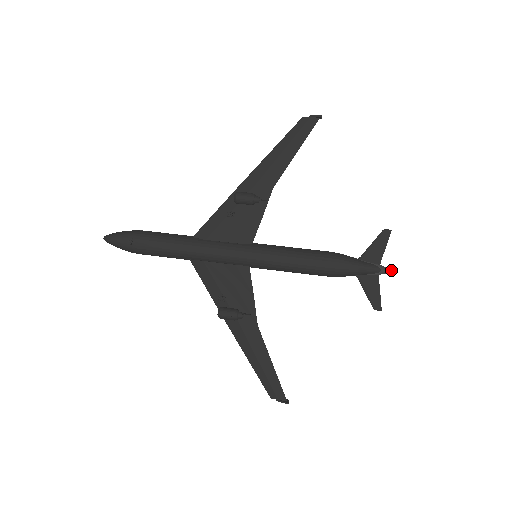
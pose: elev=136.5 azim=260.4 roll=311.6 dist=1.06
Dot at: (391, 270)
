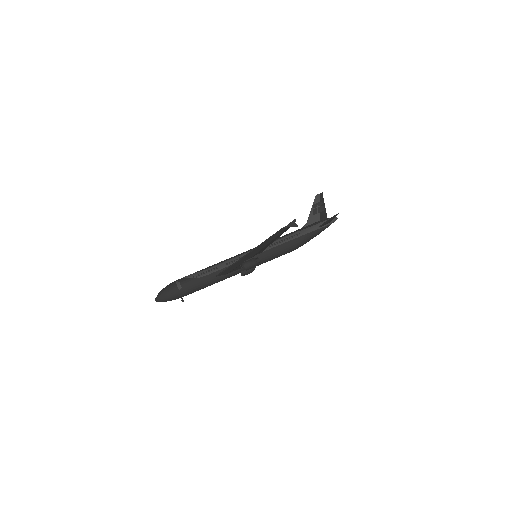
Dot at: occluded
